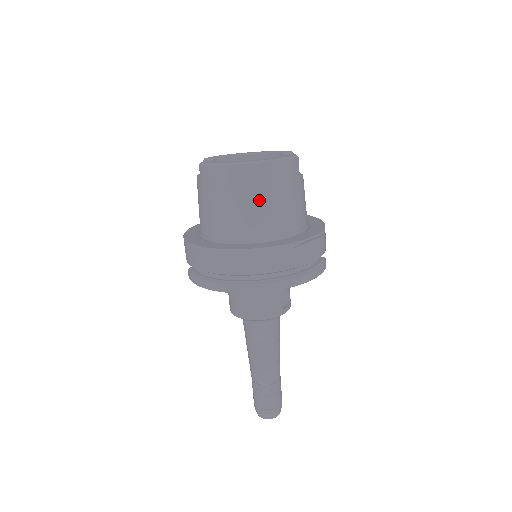
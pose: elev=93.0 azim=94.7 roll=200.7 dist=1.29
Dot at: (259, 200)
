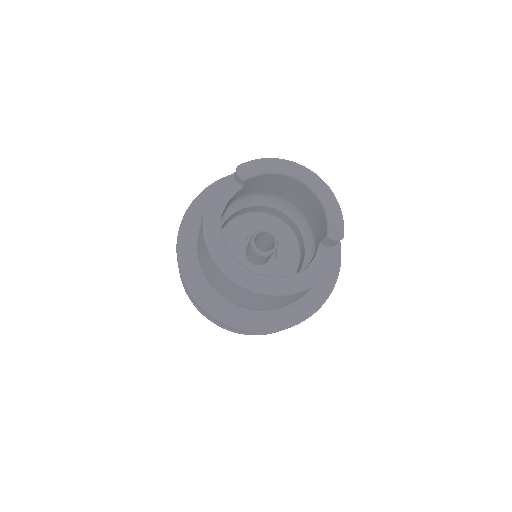
Dot at: (237, 296)
